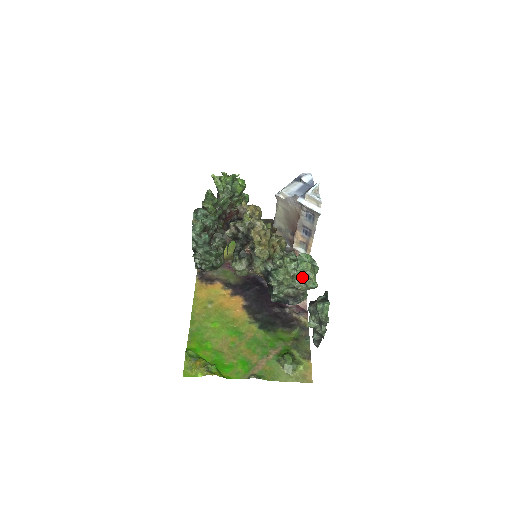
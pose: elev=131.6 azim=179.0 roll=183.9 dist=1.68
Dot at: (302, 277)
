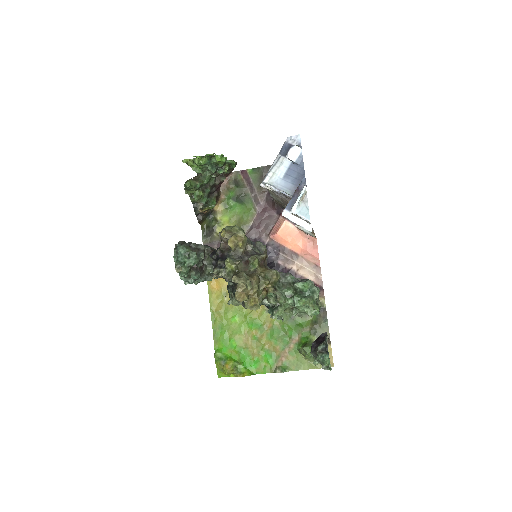
Dot at: (302, 308)
